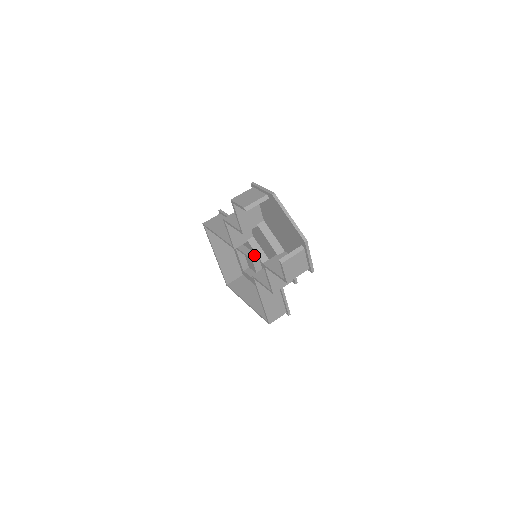
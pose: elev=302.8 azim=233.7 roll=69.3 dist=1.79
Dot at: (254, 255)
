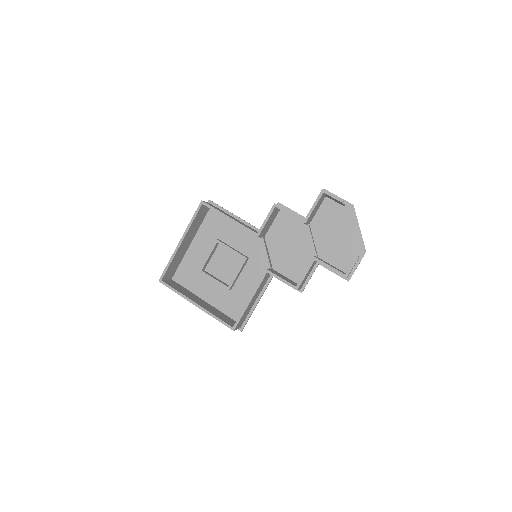
Dot at: (246, 256)
